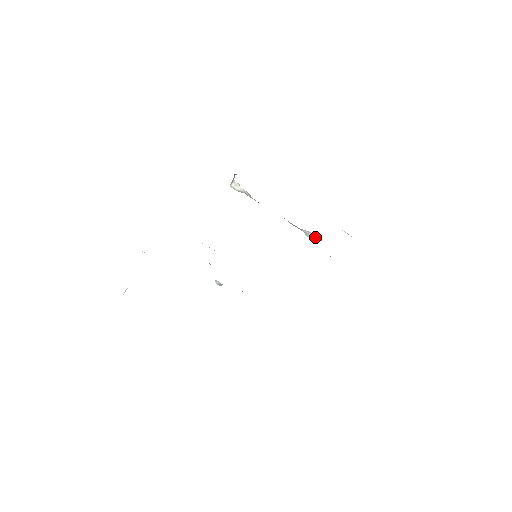
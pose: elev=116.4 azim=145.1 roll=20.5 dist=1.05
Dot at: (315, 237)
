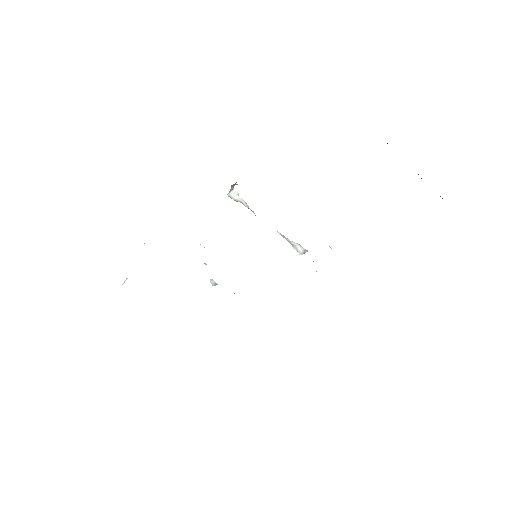
Dot at: (302, 249)
